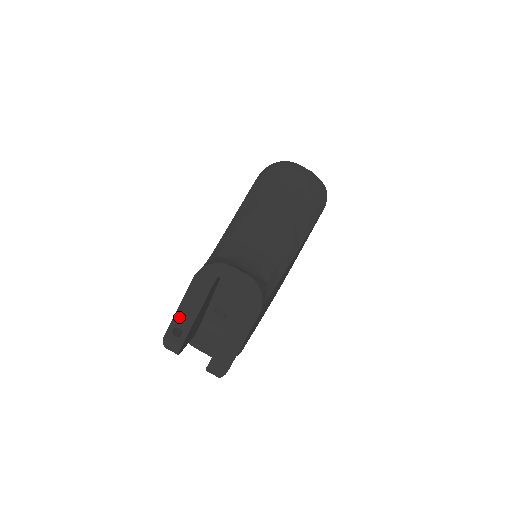
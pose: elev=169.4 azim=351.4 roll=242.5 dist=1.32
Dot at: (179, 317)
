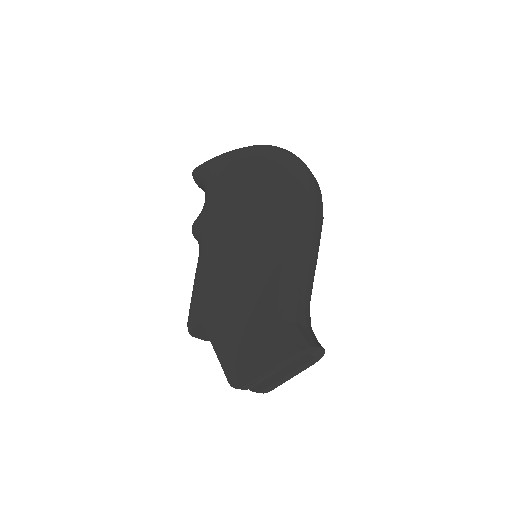
Dot at: (263, 376)
